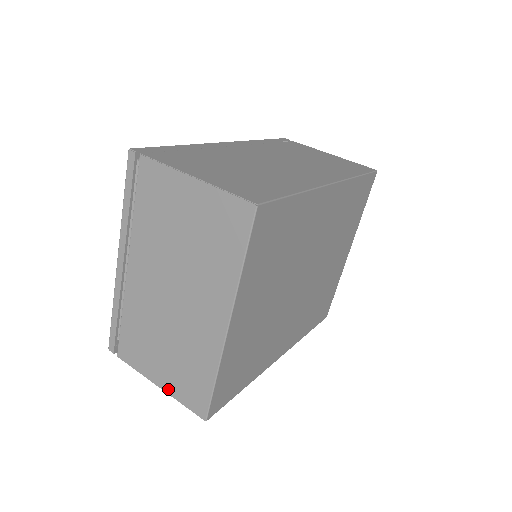
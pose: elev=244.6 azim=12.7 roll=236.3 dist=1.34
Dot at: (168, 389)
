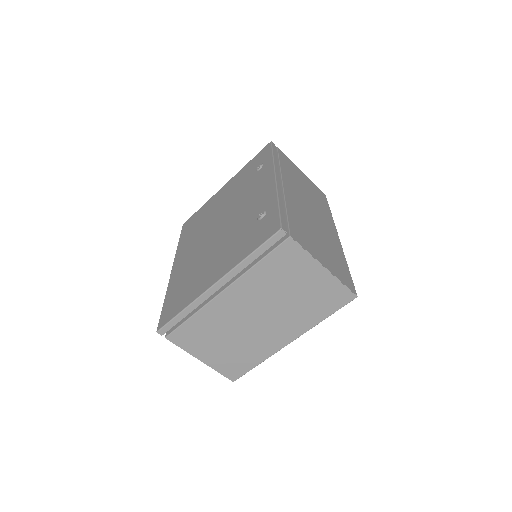
Dot at: (210, 363)
